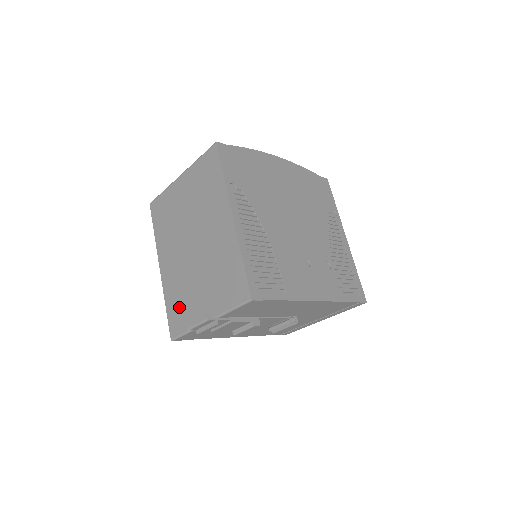
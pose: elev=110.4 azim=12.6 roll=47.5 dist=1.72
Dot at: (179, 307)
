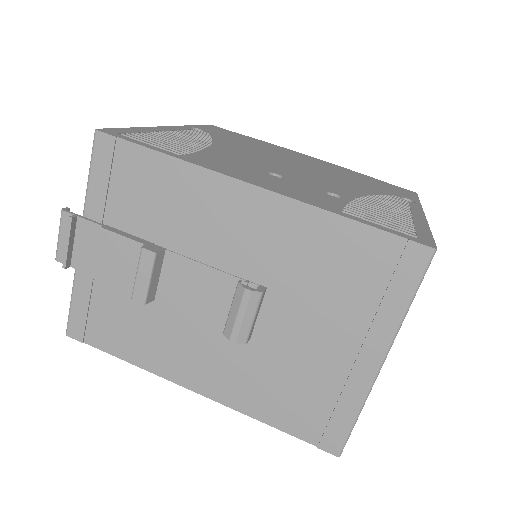
Dot at: occluded
